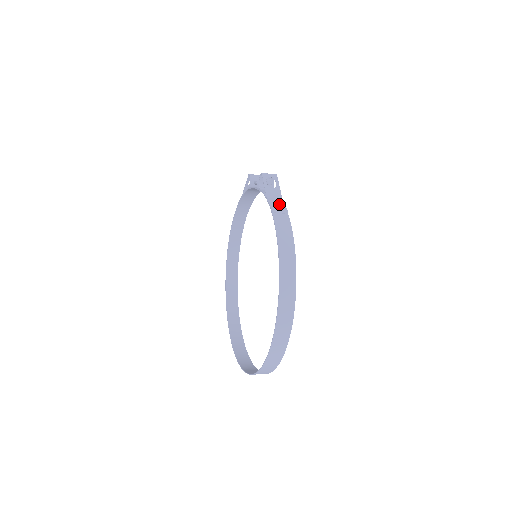
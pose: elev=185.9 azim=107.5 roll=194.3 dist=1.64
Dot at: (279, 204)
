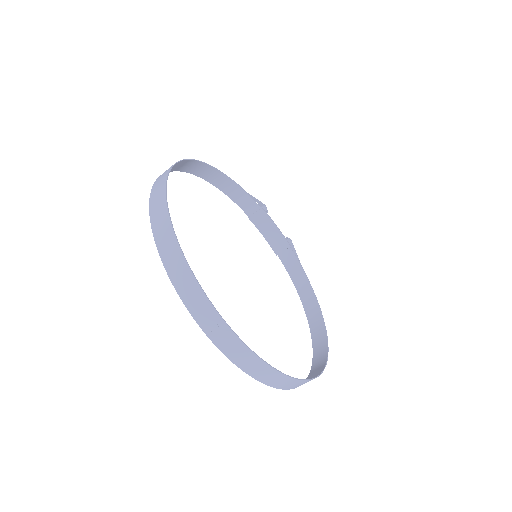
Dot at: (235, 190)
